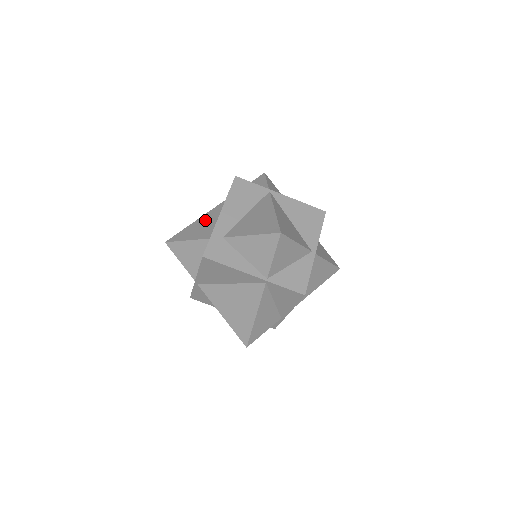
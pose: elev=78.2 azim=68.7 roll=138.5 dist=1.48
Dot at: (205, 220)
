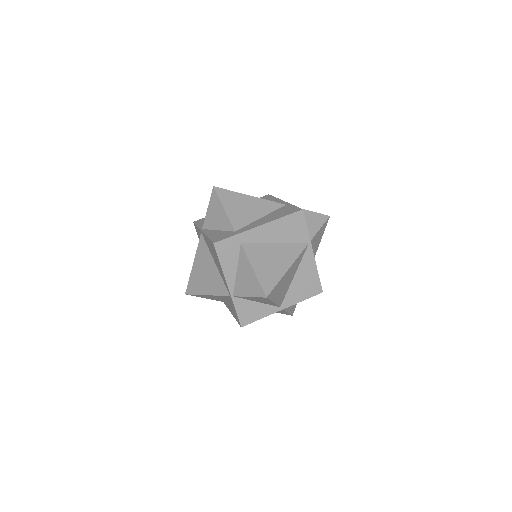
Dot at: (253, 205)
